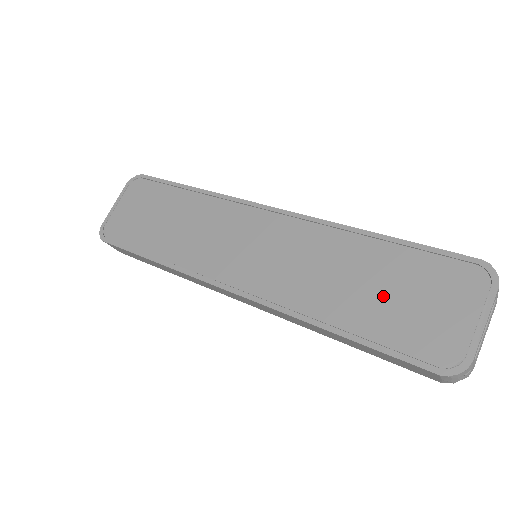
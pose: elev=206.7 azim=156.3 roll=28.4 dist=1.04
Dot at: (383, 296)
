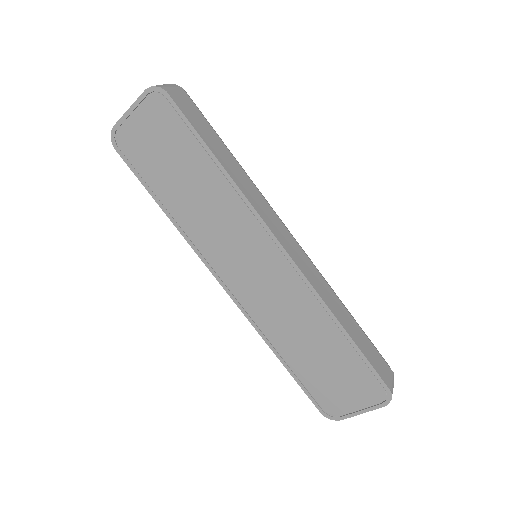
Dot at: (321, 365)
